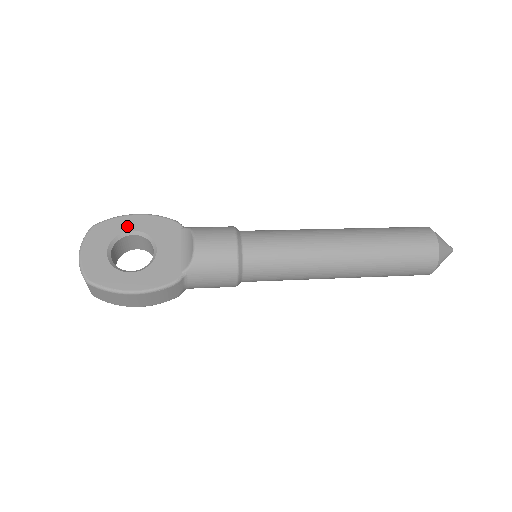
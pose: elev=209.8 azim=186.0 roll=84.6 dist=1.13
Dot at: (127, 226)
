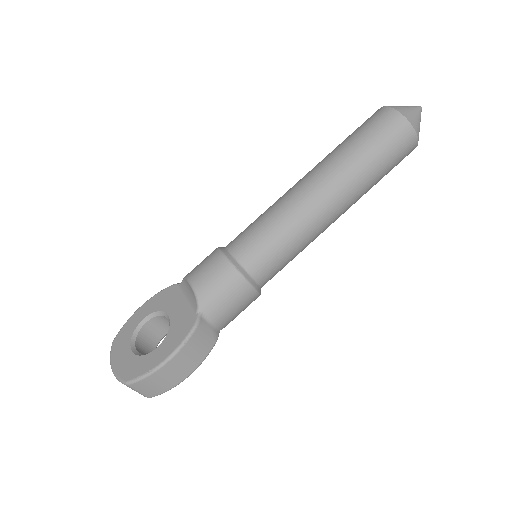
Dot at: (138, 320)
